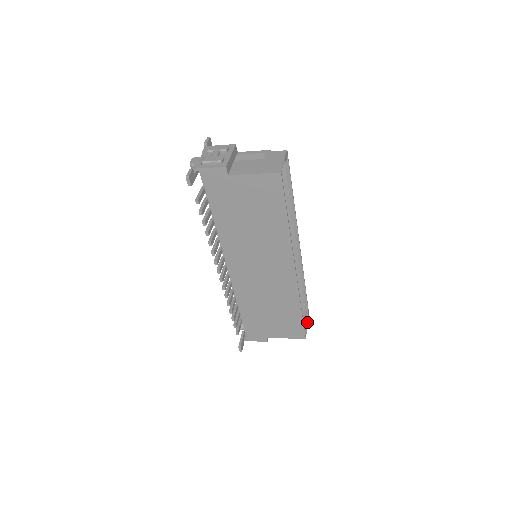
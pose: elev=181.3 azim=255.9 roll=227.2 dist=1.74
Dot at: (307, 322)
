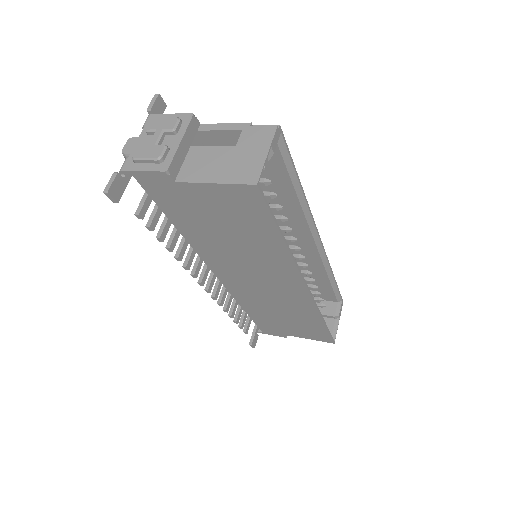
Dot at: (339, 317)
